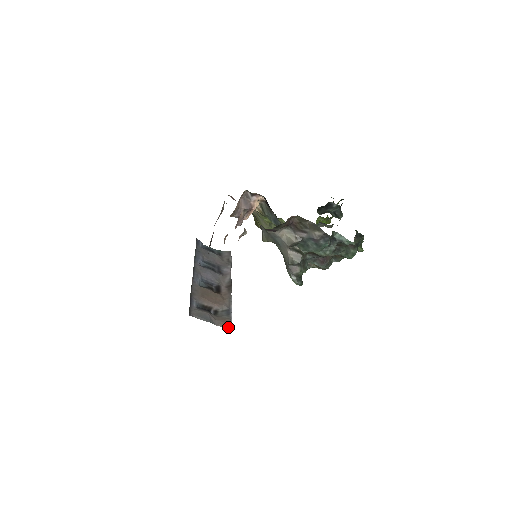
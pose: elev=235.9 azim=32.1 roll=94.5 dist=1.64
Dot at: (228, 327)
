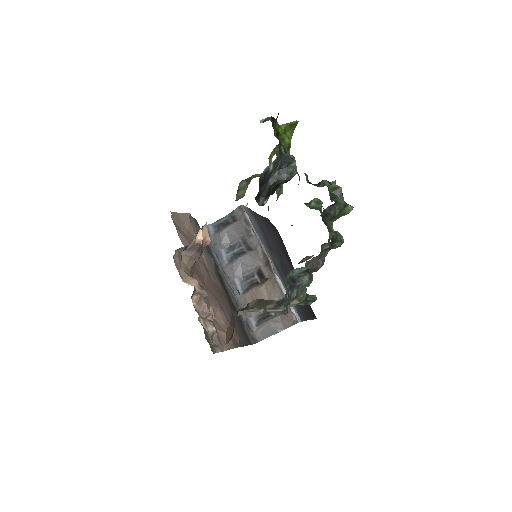
Dot at: (295, 323)
